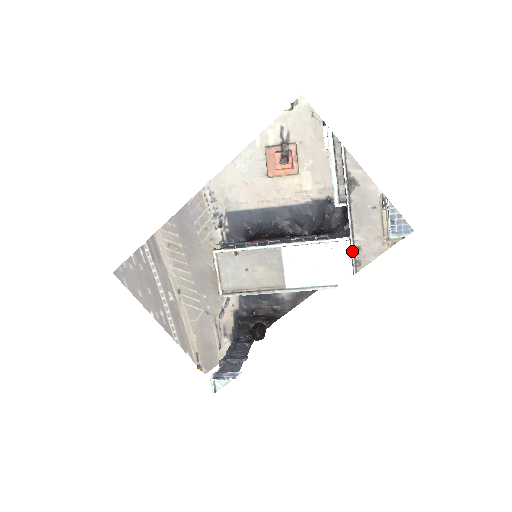
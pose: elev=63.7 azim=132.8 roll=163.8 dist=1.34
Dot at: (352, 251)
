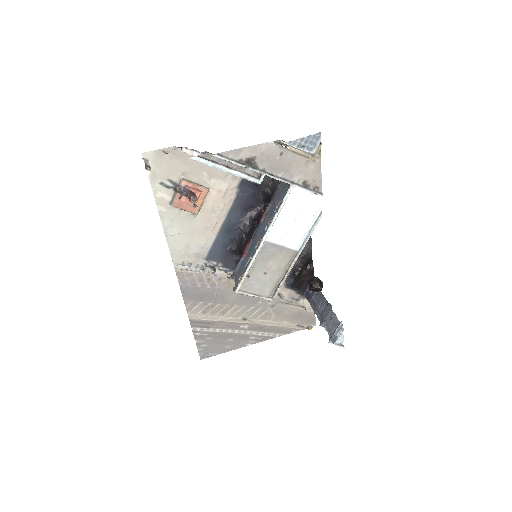
Dot at: occluded
